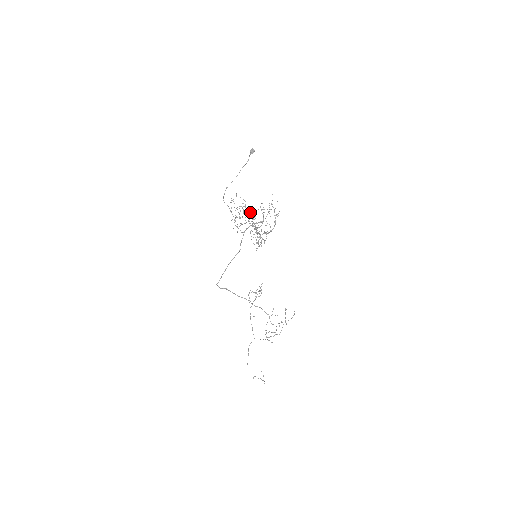
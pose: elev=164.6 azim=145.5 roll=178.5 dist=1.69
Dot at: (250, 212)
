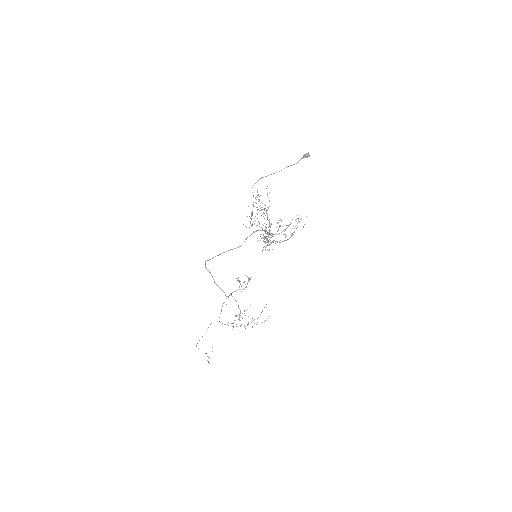
Dot at: occluded
